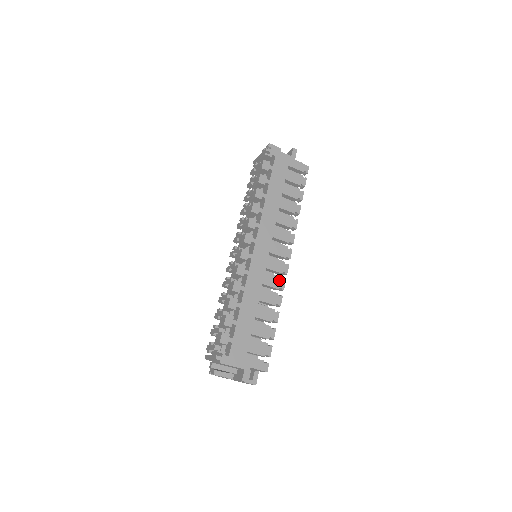
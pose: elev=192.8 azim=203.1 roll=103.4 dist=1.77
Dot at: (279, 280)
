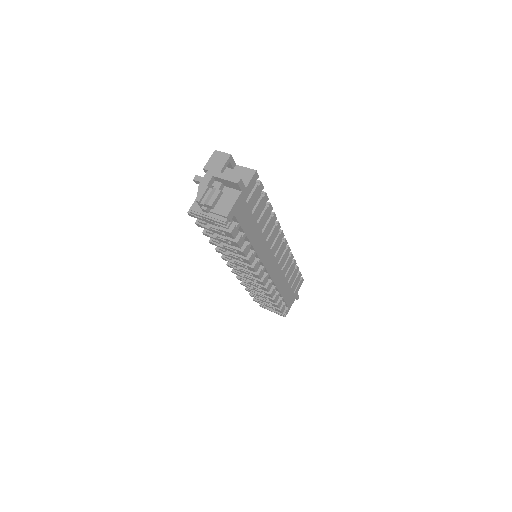
Dot at: (286, 253)
